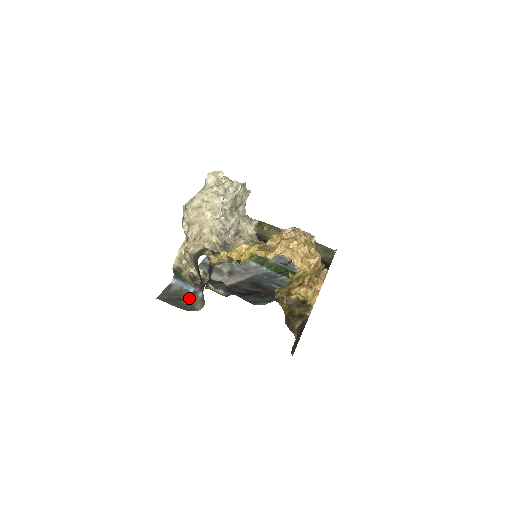
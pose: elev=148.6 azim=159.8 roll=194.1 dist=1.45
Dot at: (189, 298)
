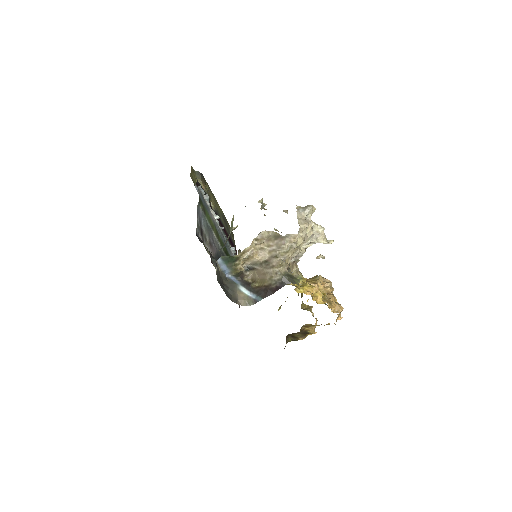
Dot at: (230, 286)
